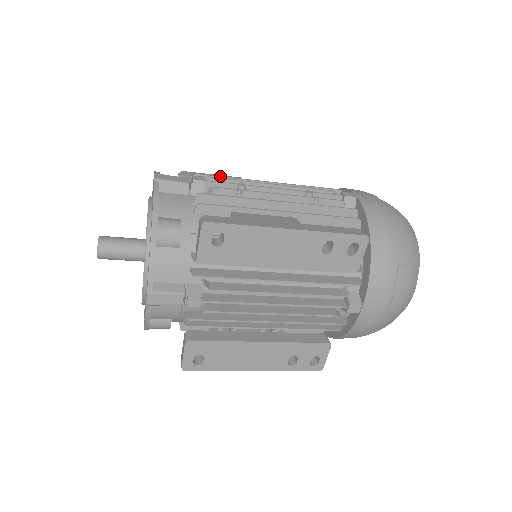
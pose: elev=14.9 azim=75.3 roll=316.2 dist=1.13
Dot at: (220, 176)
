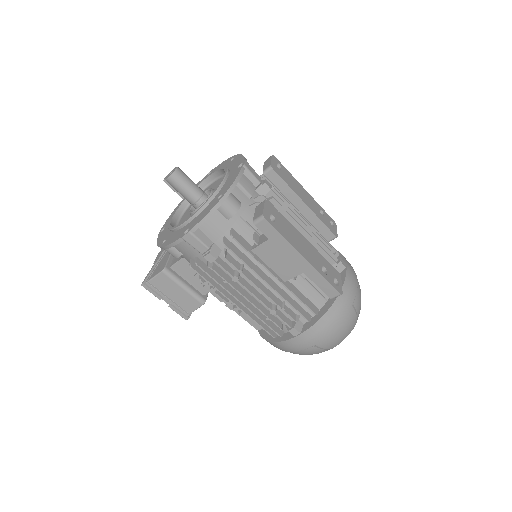
Dot at: occluded
